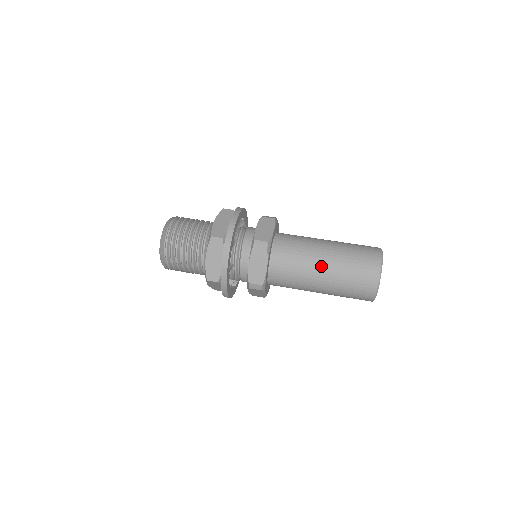
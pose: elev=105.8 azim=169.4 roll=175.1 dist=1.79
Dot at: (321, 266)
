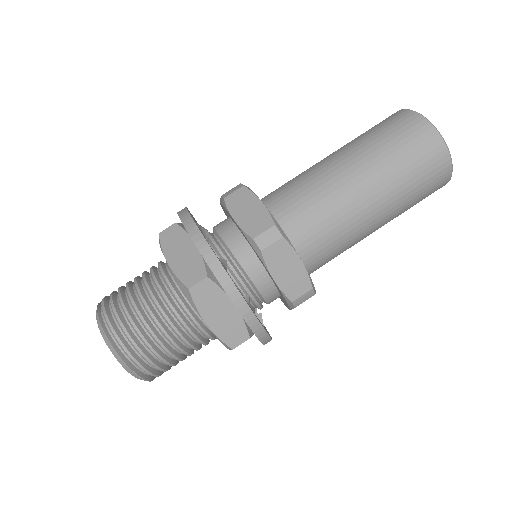
Dot at: (363, 196)
